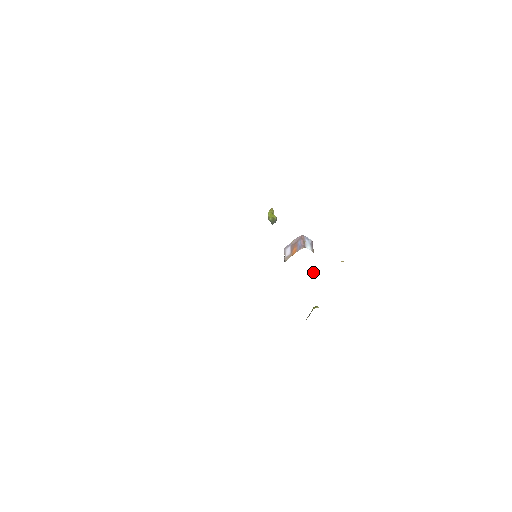
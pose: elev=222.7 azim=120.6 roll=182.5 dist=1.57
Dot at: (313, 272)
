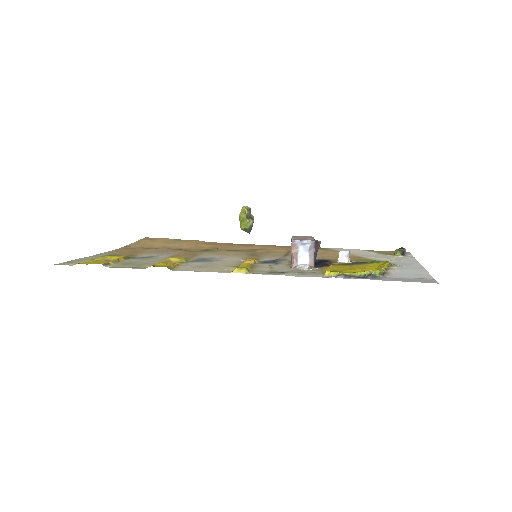
Dot at: (345, 256)
